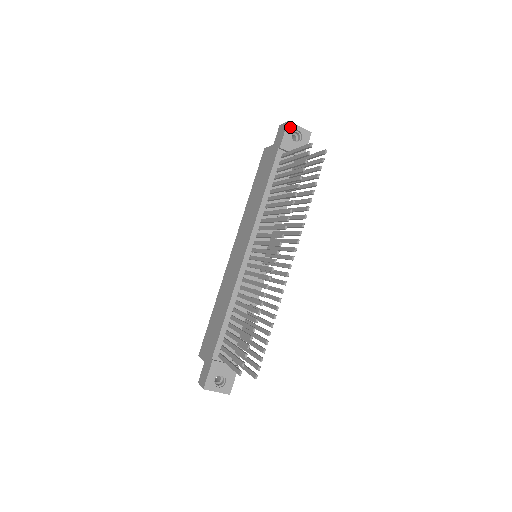
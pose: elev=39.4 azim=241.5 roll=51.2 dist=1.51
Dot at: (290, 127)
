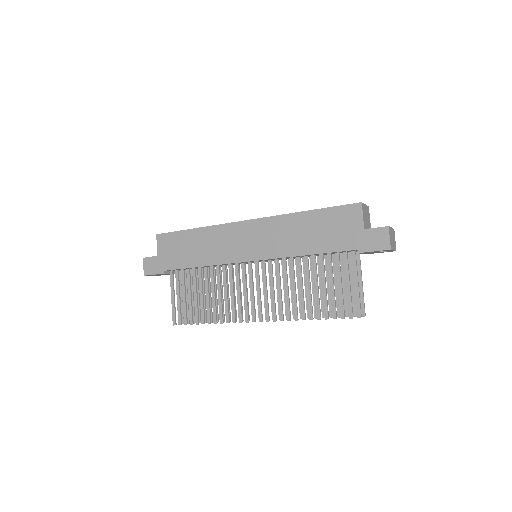
Dot at: (386, 250)
